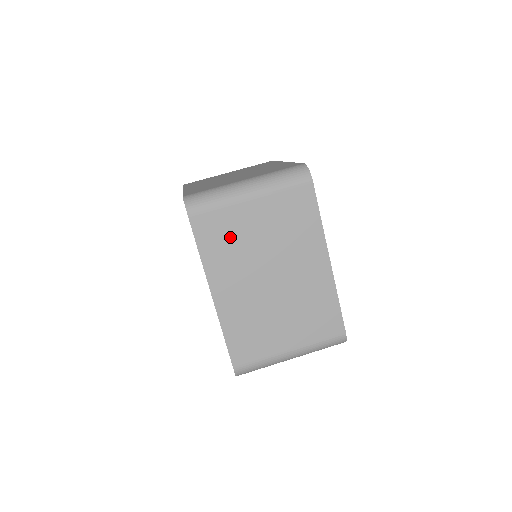
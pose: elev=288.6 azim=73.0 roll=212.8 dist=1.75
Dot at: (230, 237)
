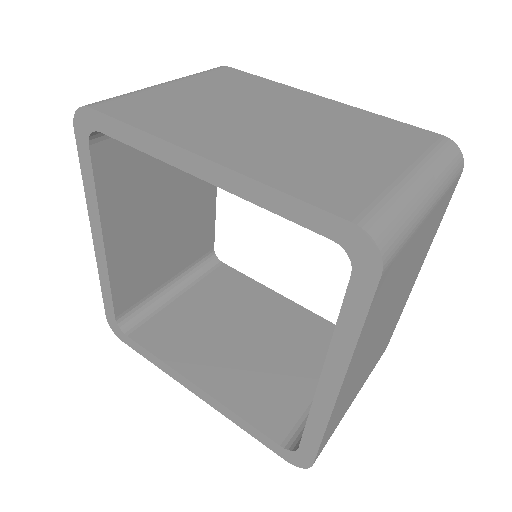
Dot at: (170, 108)
